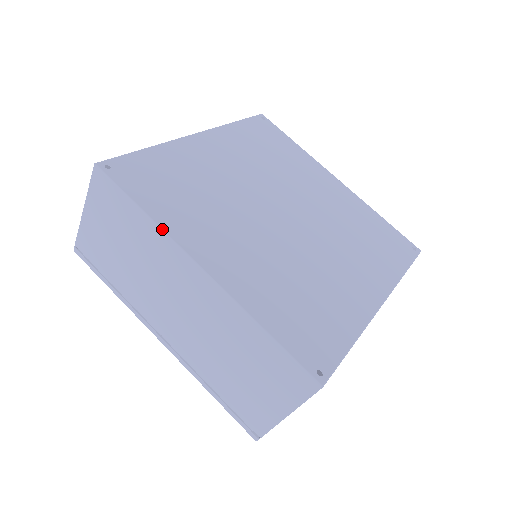
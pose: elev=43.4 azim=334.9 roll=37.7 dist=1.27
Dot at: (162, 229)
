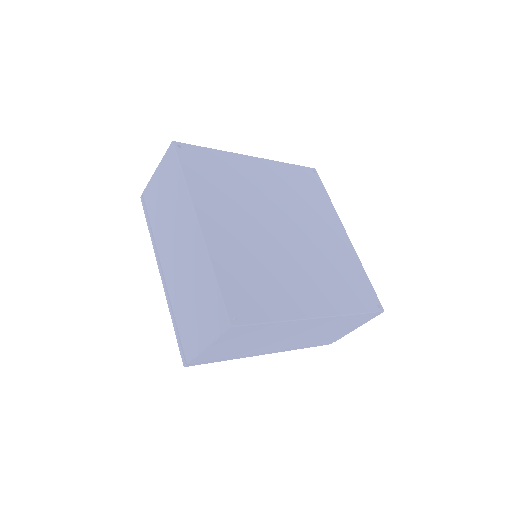
Dot at: (291, 320)
